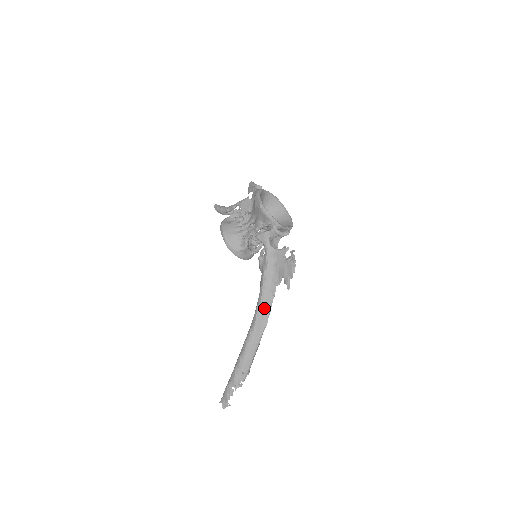
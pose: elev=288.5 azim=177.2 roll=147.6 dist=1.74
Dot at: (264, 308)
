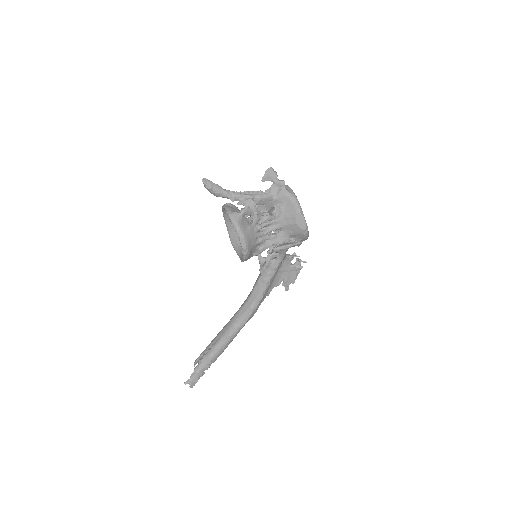
Dot at: occluded
